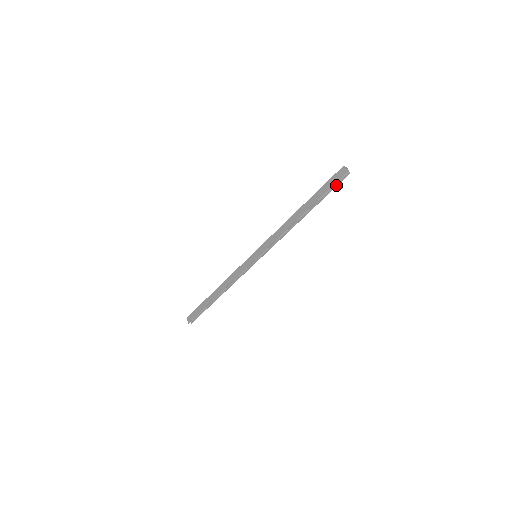
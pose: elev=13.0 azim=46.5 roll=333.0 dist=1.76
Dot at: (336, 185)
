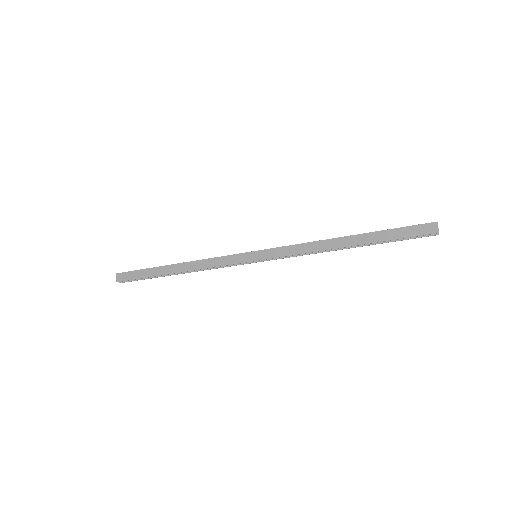
Dot at: (413, 237)
